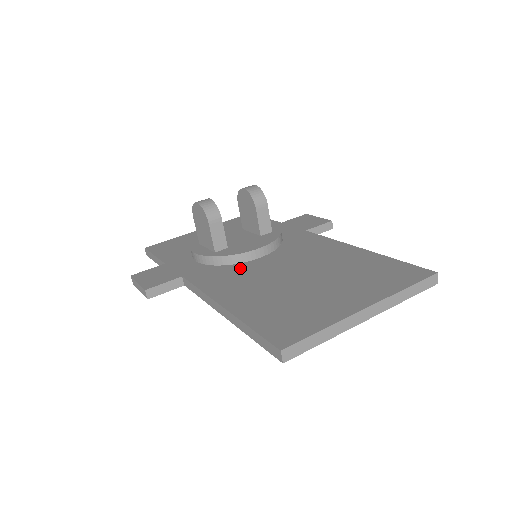
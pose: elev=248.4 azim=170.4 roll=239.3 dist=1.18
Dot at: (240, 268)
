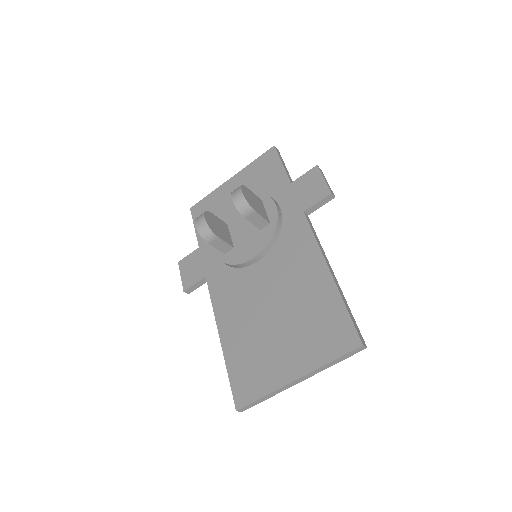
Dot at: (241, 278)
